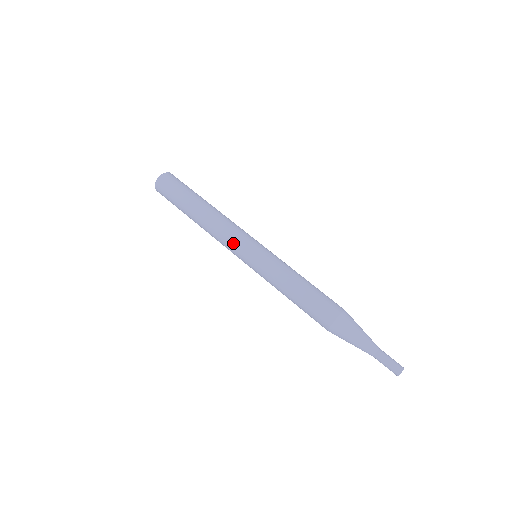
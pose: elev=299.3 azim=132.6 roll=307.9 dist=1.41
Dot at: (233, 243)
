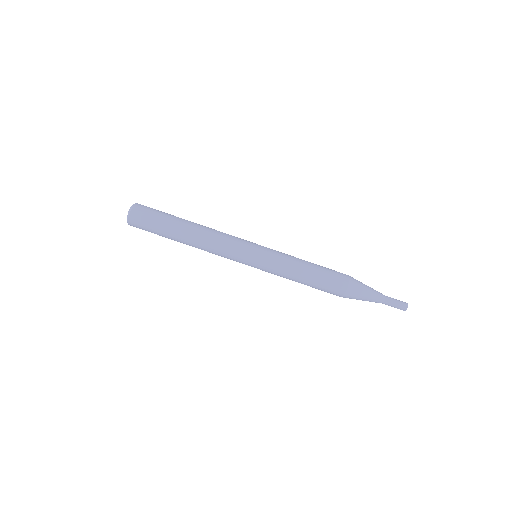
Dot at: occluded
